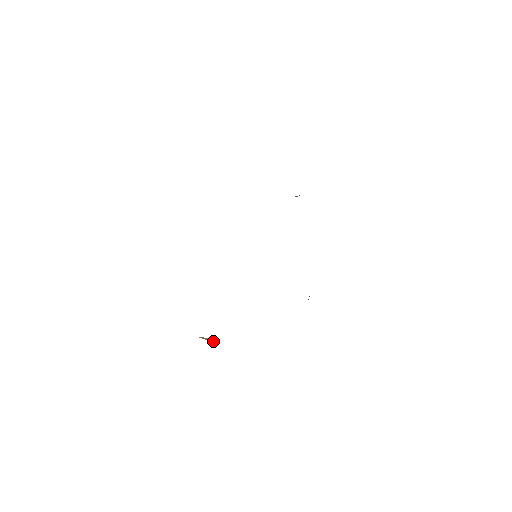
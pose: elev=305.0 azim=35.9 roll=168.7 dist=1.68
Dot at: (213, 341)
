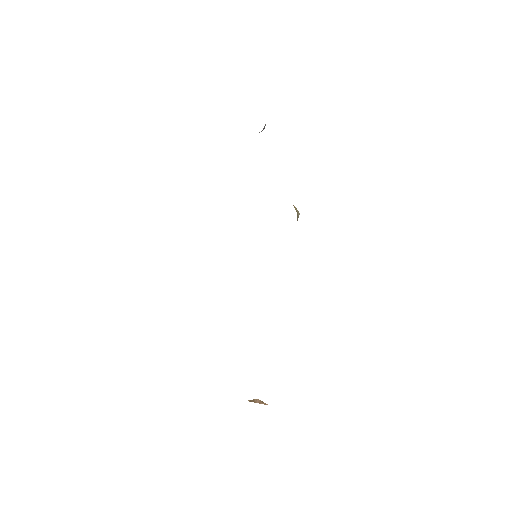
Dot at: (261, 402)
